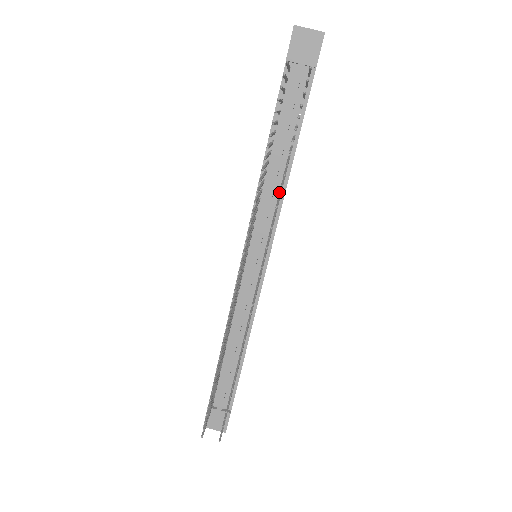
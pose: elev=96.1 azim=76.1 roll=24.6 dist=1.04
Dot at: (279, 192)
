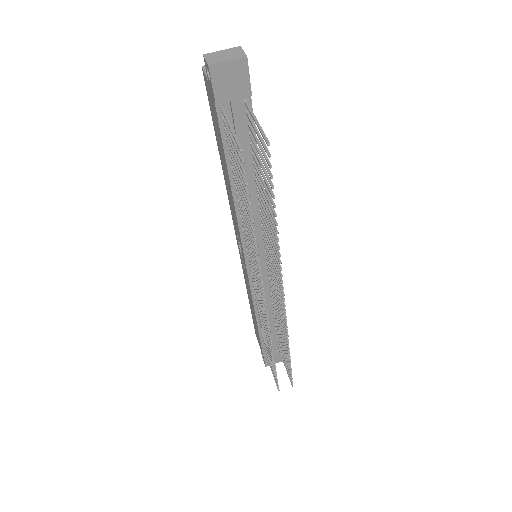
Dot at: (272, 236)
